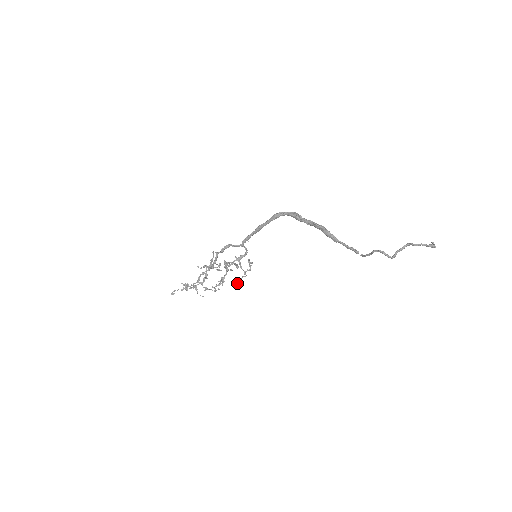
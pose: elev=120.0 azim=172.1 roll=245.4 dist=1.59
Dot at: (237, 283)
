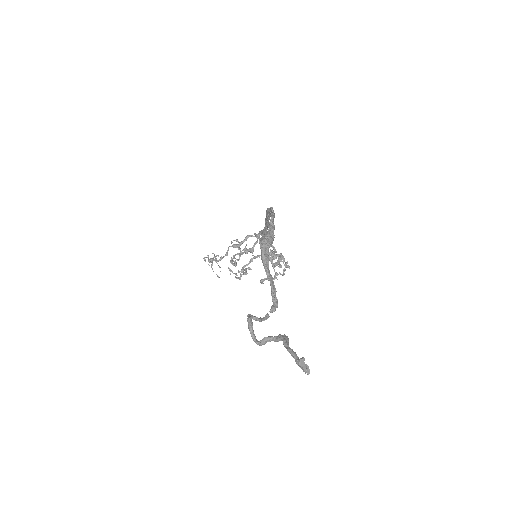
Dot at: (262, 282)
